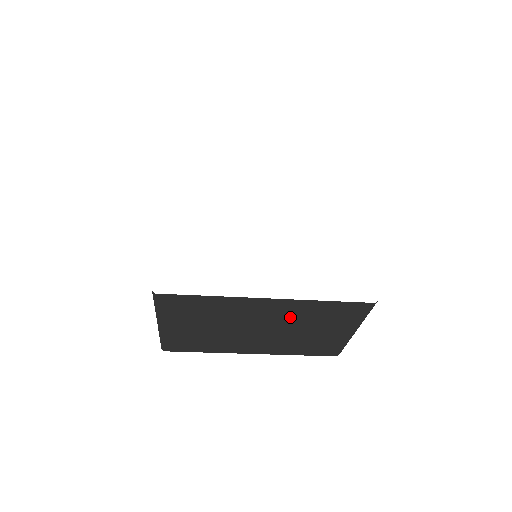
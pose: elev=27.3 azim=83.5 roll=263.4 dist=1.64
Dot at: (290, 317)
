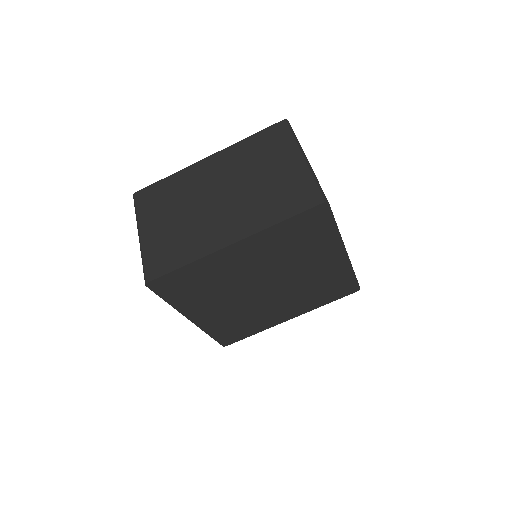
Dot at: (234, 168)
